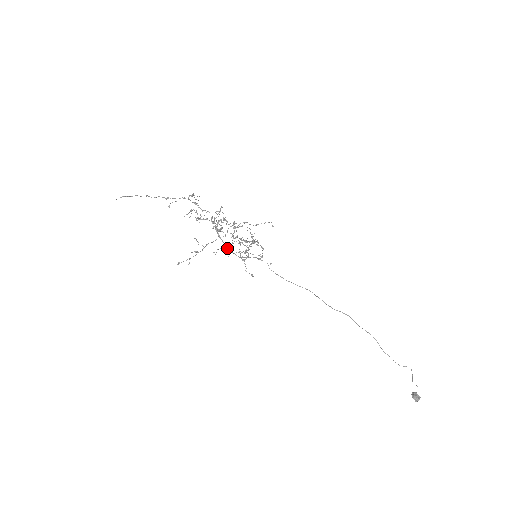
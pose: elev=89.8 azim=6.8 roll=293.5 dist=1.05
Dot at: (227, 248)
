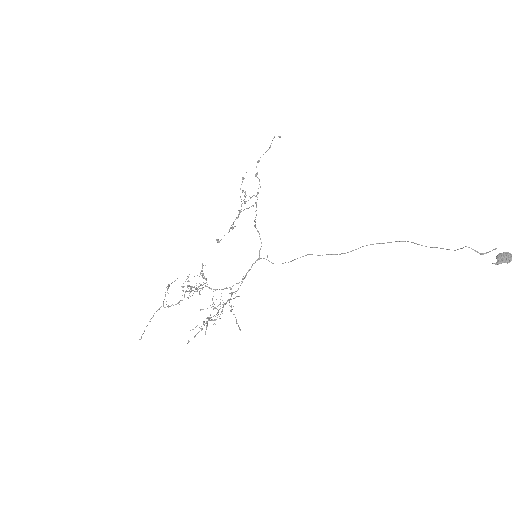
Dot at: (226, 288)
